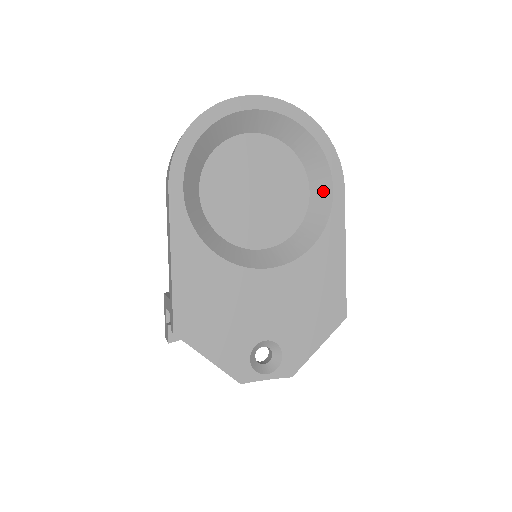
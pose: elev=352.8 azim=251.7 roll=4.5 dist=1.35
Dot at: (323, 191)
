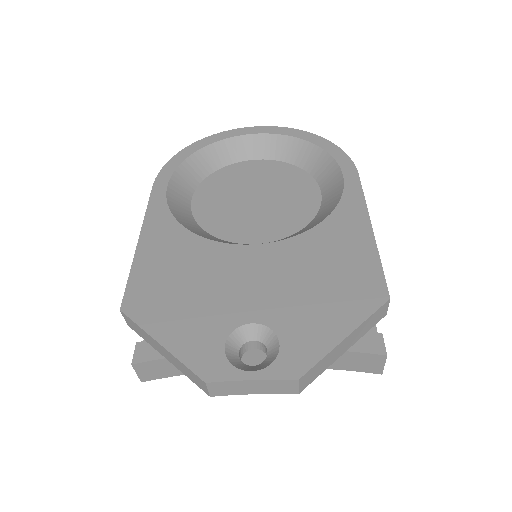
Dot at: (334, 184)
